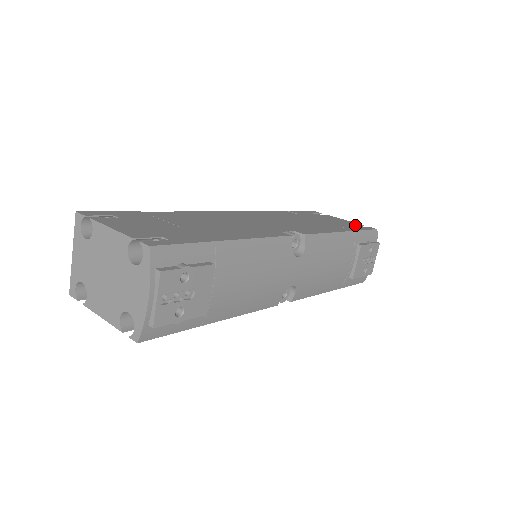
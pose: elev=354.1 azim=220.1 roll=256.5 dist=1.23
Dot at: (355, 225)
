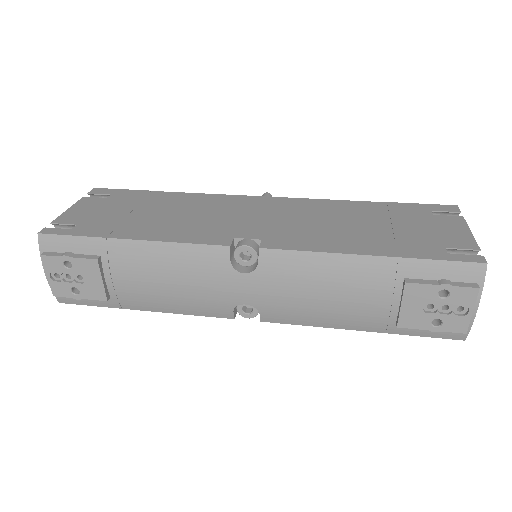
Dot at: (450, 246)
